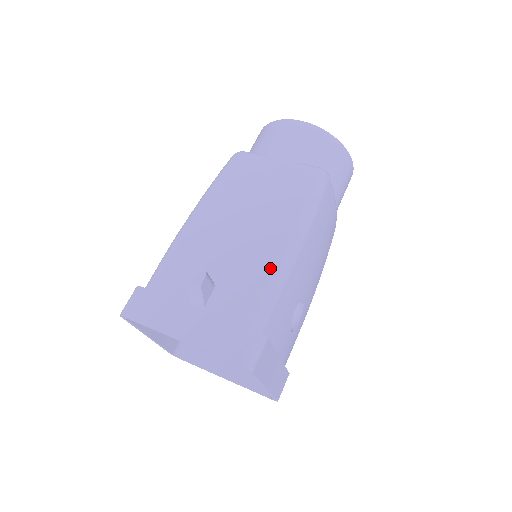
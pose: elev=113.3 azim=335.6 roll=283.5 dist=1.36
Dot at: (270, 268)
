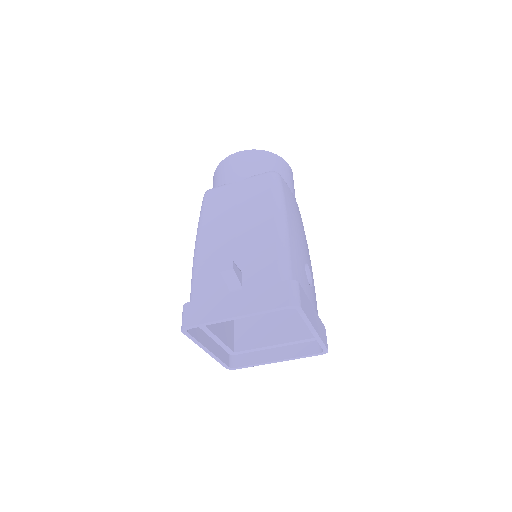
Dot at: (274, 241)
